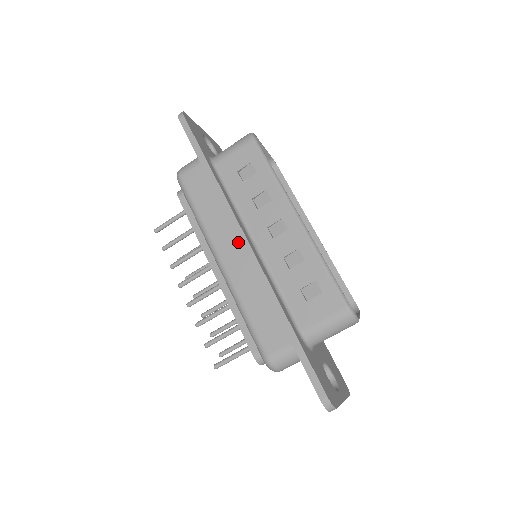
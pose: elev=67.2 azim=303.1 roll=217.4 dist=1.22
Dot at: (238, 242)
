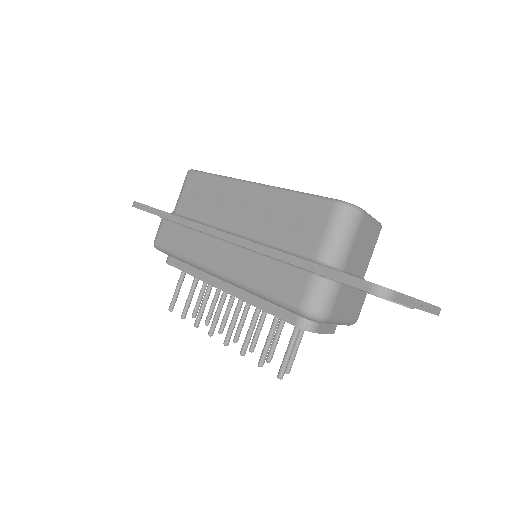
Dot at: (219, 243)
